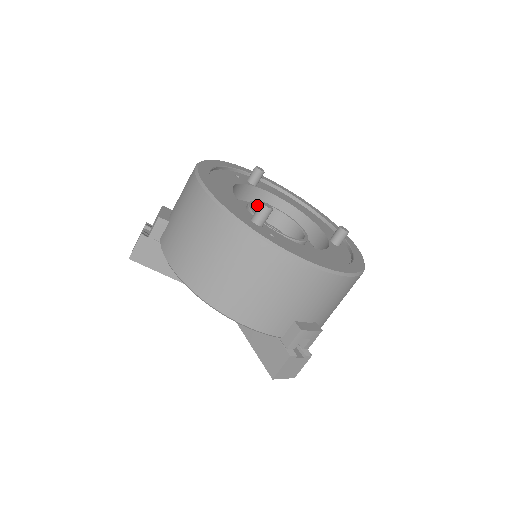
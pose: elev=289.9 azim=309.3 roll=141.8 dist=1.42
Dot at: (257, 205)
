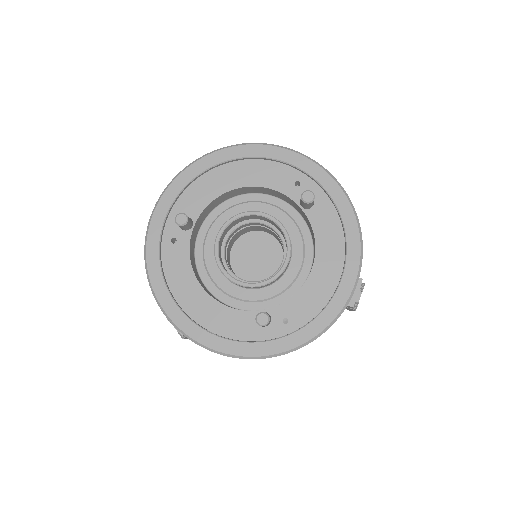
Dot at: (219, 246)
